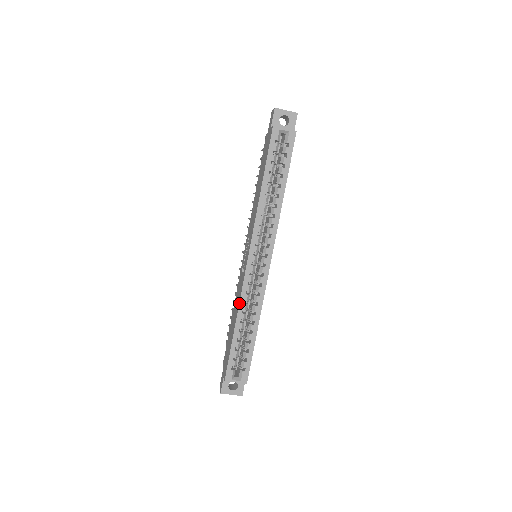
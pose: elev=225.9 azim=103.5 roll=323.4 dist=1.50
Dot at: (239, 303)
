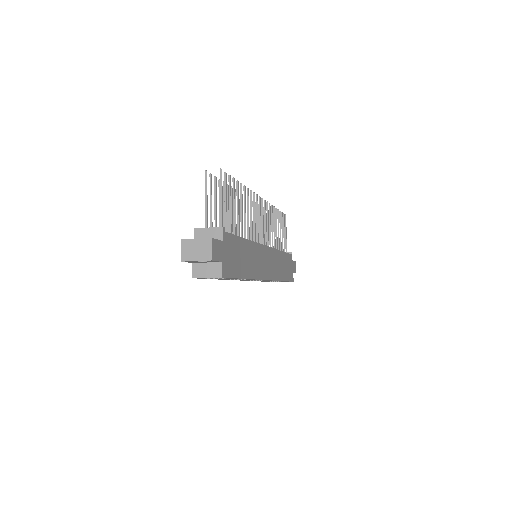
Dot at: occluded
